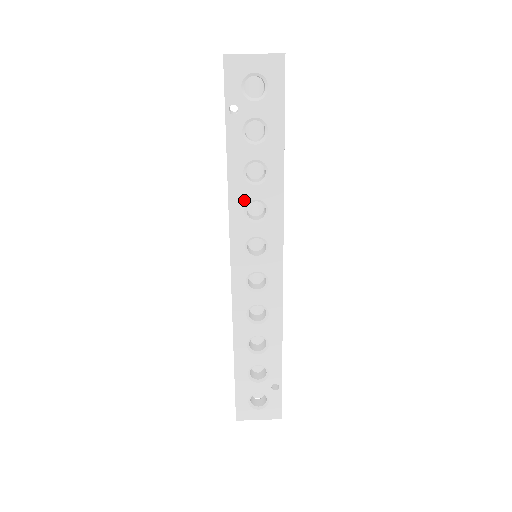
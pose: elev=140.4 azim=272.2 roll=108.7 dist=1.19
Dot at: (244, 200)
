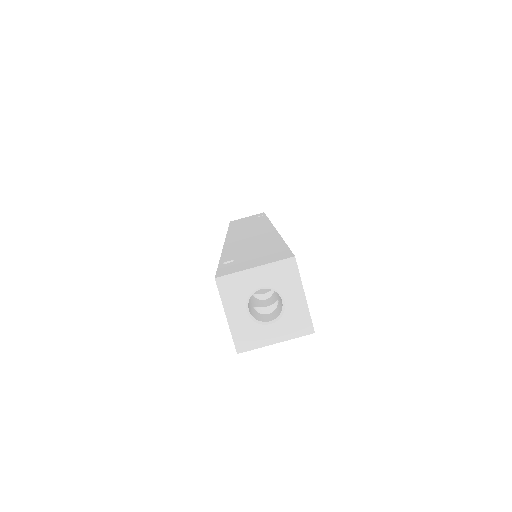
Dot at: occluded
